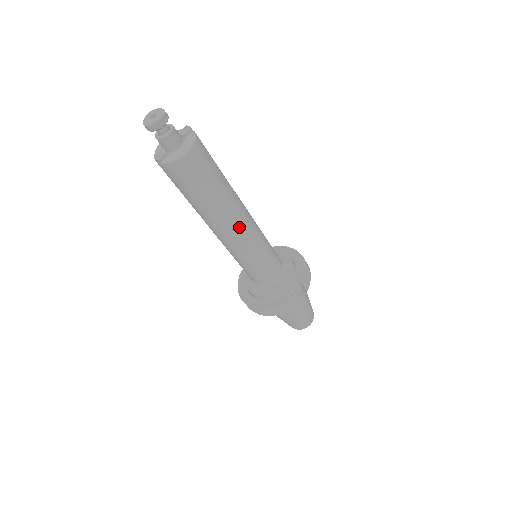
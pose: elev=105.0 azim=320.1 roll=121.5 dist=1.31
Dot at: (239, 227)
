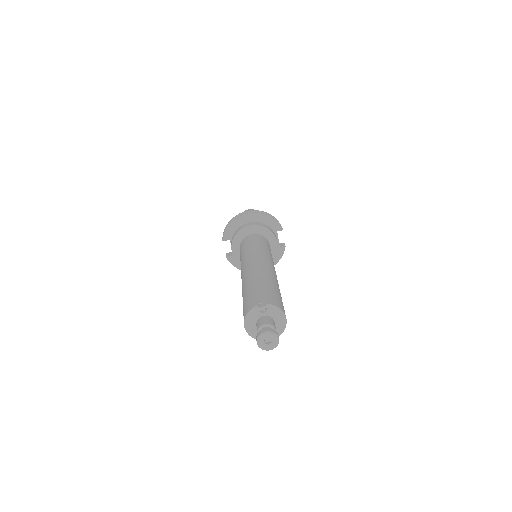
Dot at: occluded
